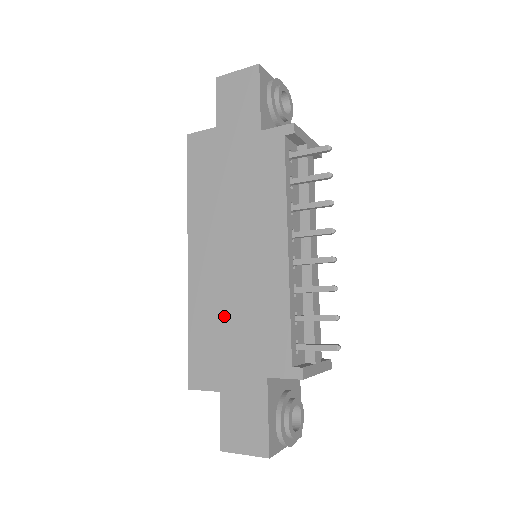
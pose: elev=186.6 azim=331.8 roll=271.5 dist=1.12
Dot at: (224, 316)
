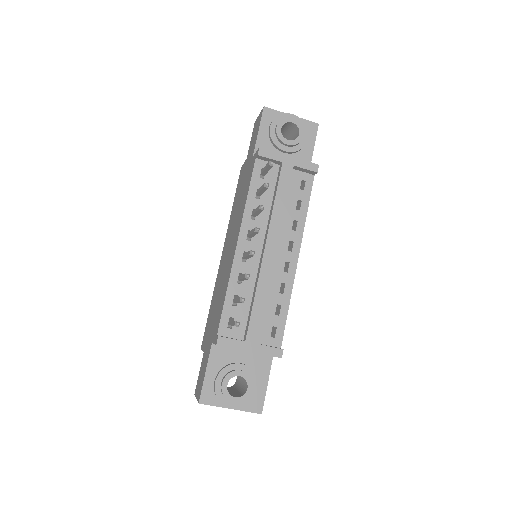
Dot at: occluded
